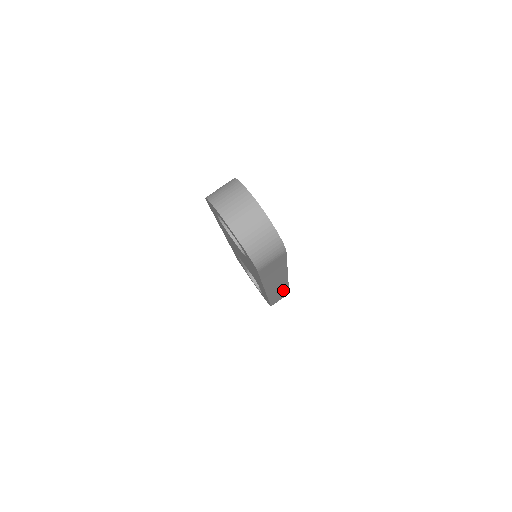
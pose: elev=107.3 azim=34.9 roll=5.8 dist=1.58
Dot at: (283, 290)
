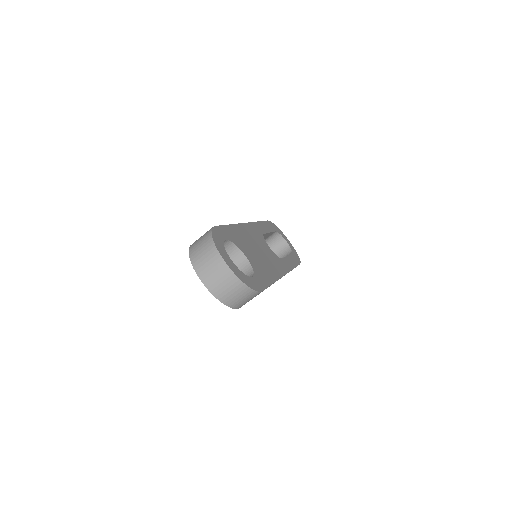
Dot at: occluded
